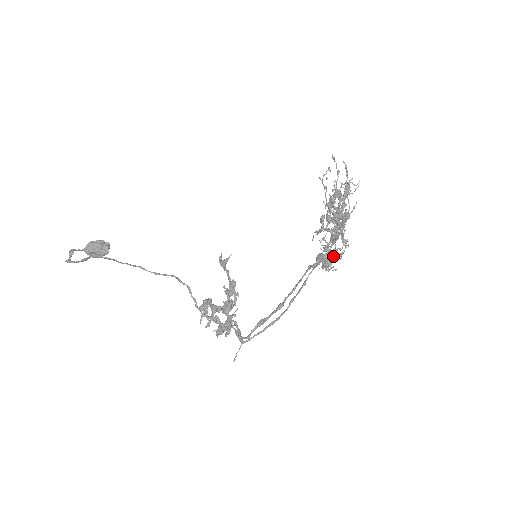
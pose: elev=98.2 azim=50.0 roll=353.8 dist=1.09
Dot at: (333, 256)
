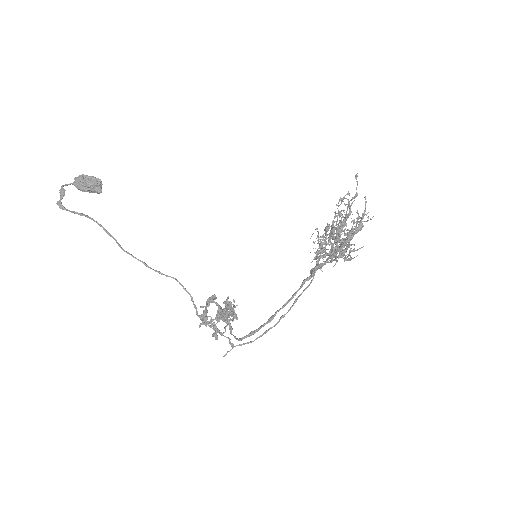
Dot at: (327, 255)
